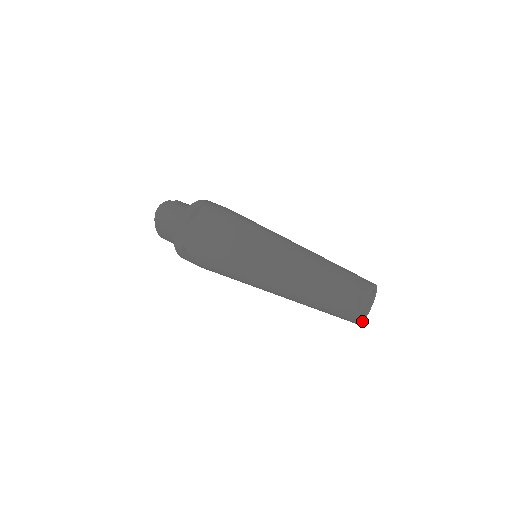
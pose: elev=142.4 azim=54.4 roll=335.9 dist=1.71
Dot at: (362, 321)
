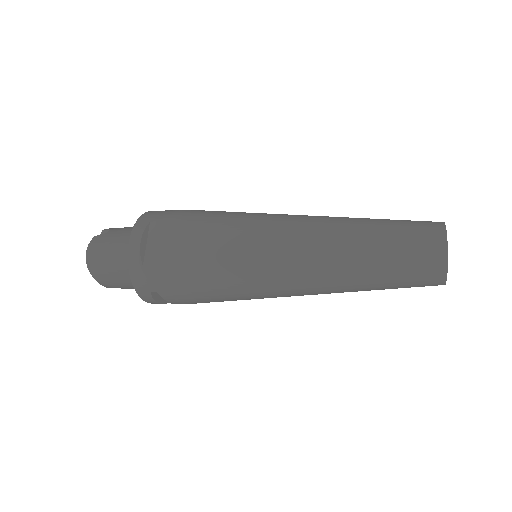
Dot at: occluded
